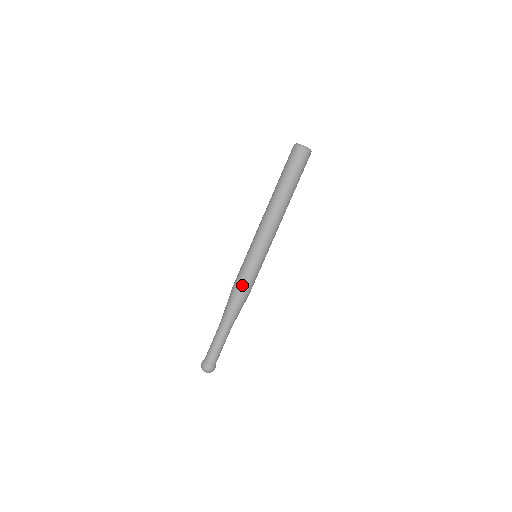
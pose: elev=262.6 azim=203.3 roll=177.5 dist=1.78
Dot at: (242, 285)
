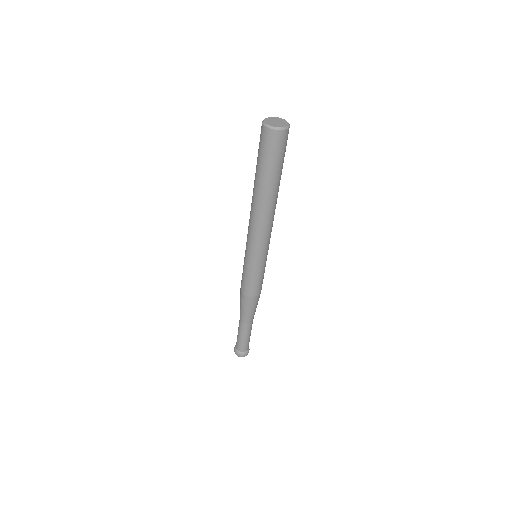
Dot at: (247, 289)
